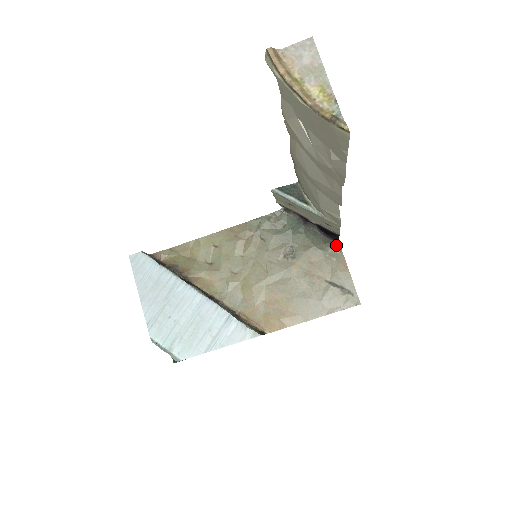
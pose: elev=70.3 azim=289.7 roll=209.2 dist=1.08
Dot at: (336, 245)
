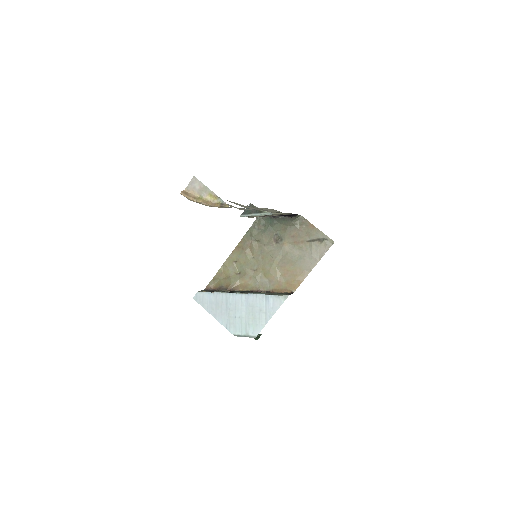
Dot at: (300, 217)
